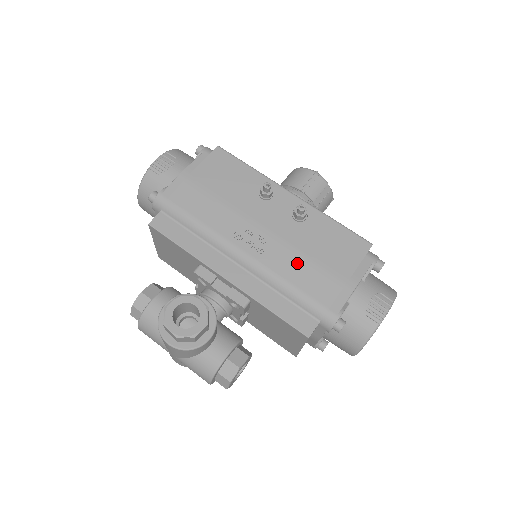
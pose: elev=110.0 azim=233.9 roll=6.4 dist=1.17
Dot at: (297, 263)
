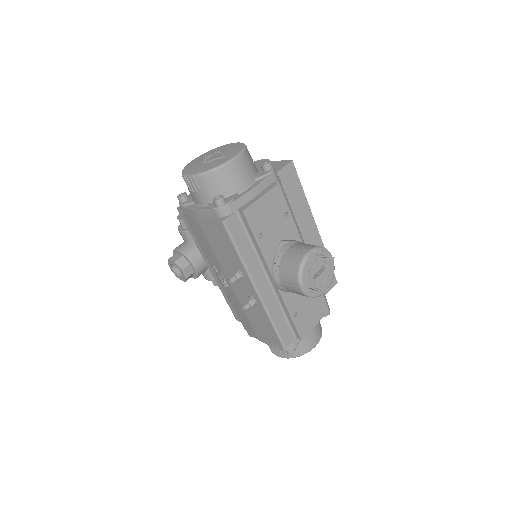
Dot at: (239, 308)
